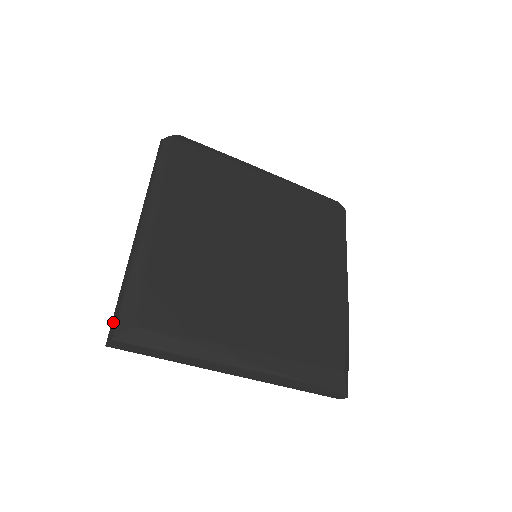
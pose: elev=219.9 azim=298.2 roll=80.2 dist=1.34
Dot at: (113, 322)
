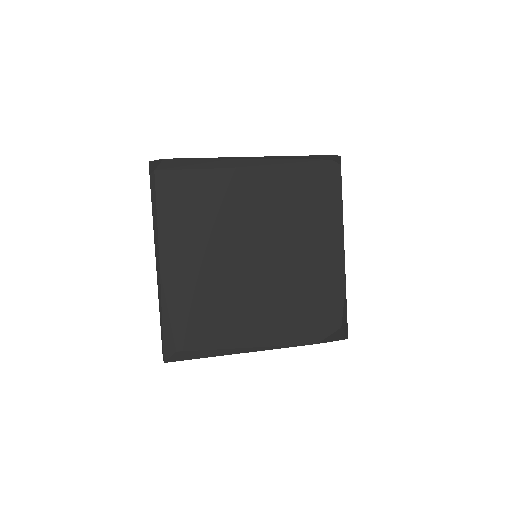
Dot at: occluded
